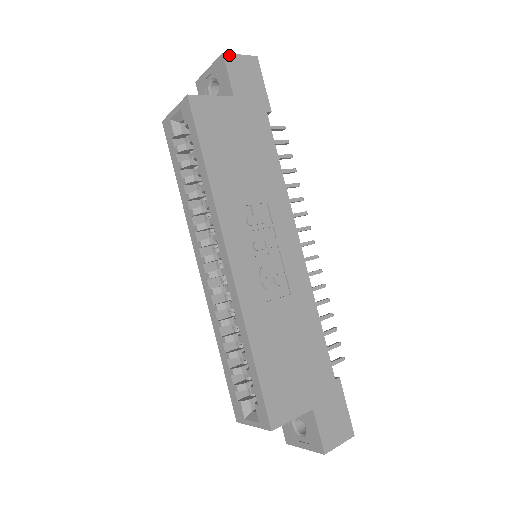
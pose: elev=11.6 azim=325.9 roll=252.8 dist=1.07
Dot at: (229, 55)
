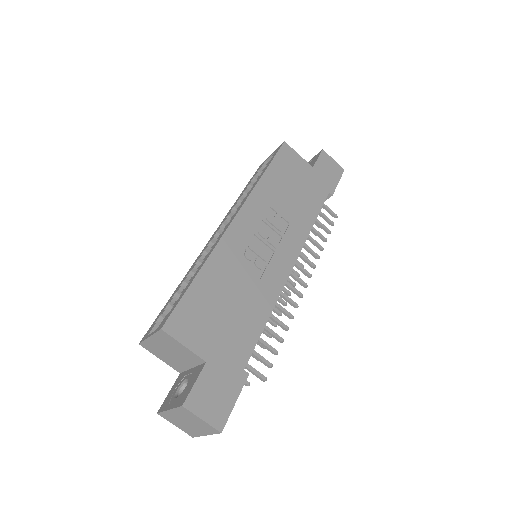
Dot at: (326, 153)
